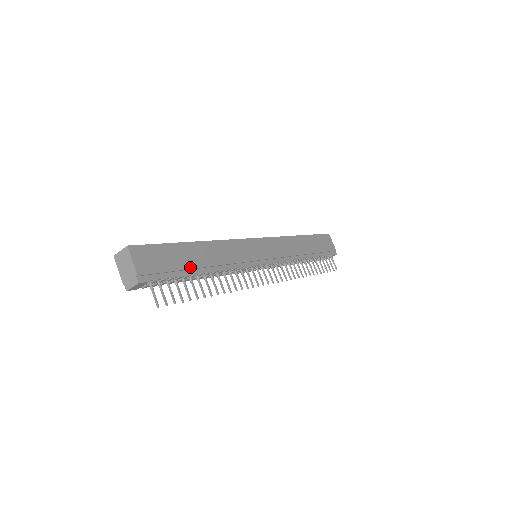
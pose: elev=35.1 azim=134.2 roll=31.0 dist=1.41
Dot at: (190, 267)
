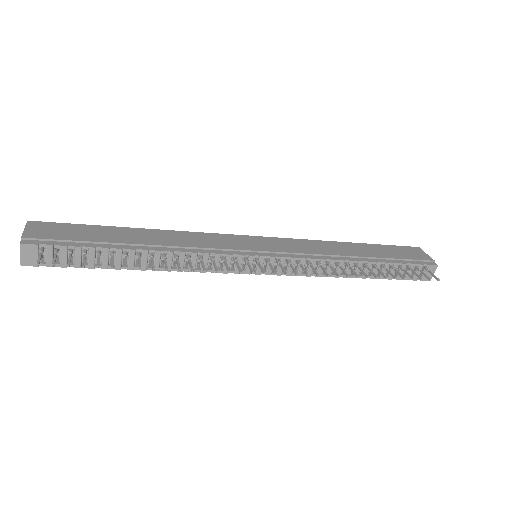
Dot at: (113, 242)
